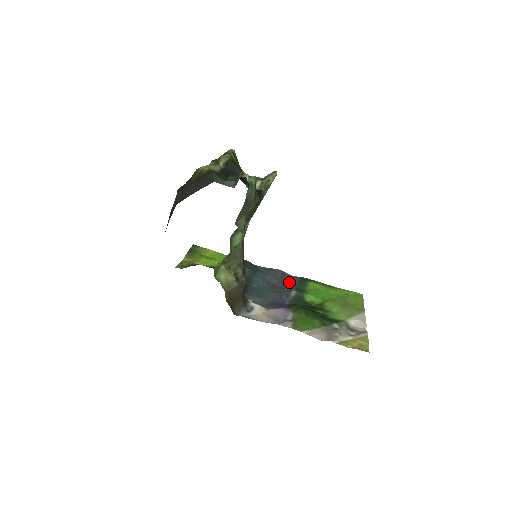
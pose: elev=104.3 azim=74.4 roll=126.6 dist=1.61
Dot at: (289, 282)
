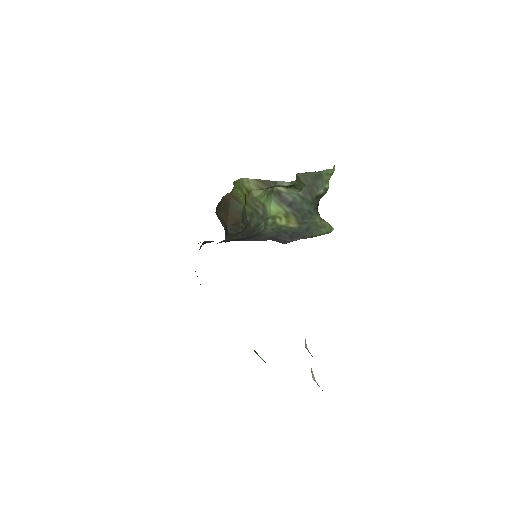
Dot at: occluded
